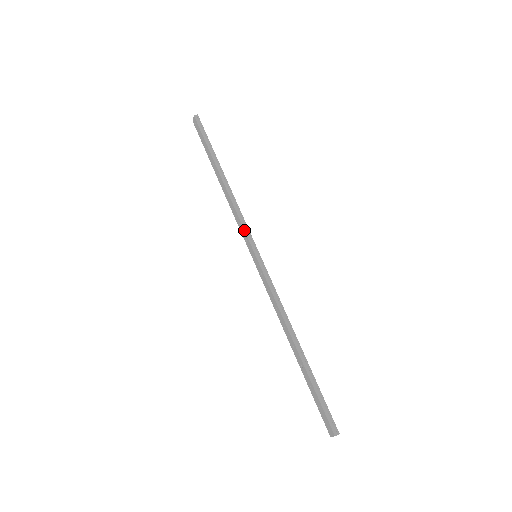
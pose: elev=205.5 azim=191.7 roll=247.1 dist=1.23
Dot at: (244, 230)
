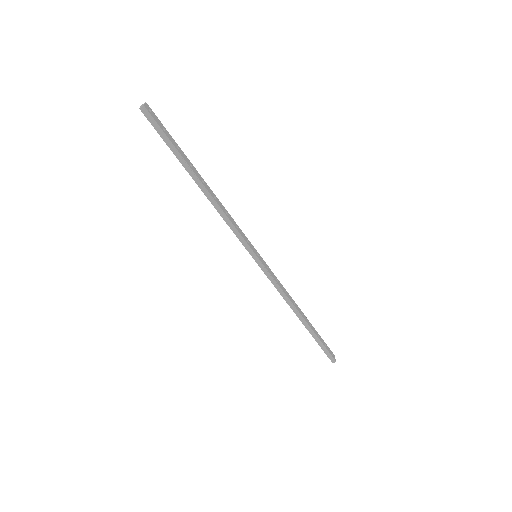
Dot at: (239, 240)
